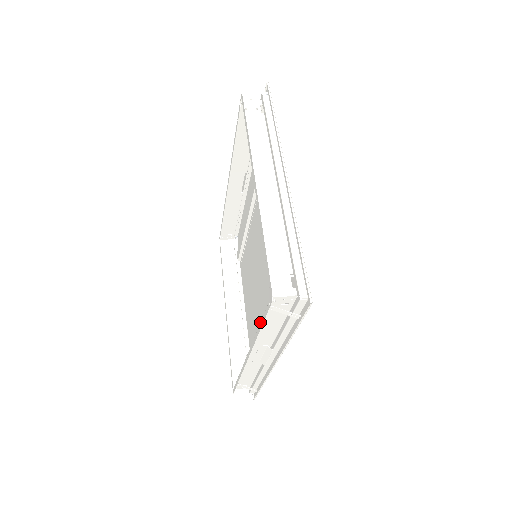
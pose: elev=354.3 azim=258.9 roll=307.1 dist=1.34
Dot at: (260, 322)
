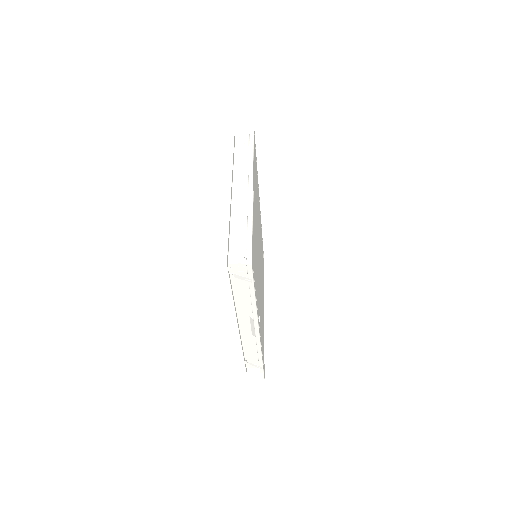
Dot at: occluded
